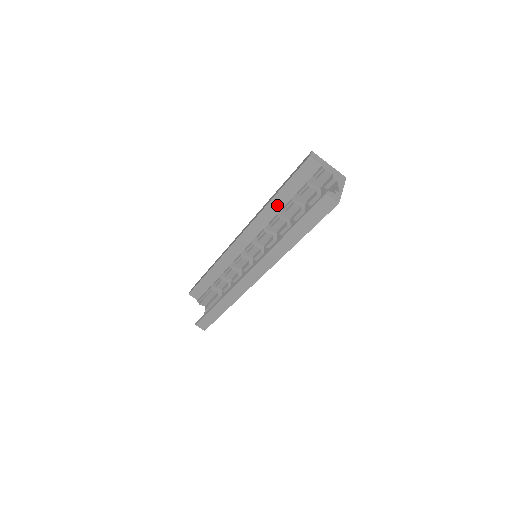
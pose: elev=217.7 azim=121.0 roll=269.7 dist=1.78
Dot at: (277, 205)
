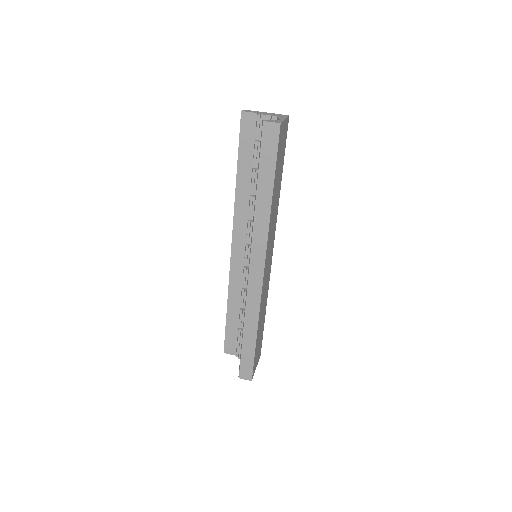
Dot at: (244, 185)
